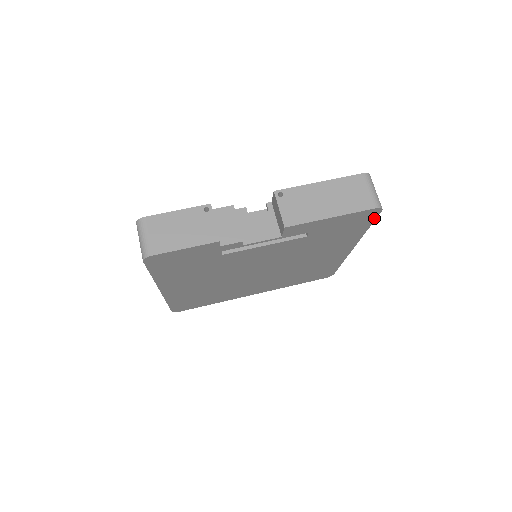
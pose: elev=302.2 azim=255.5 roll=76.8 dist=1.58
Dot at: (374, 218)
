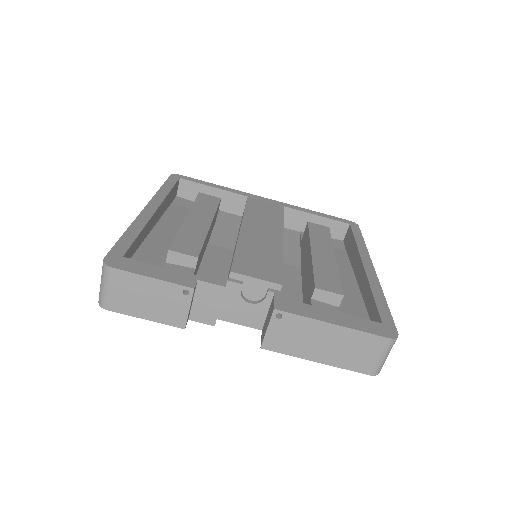
Dot at: occluded
